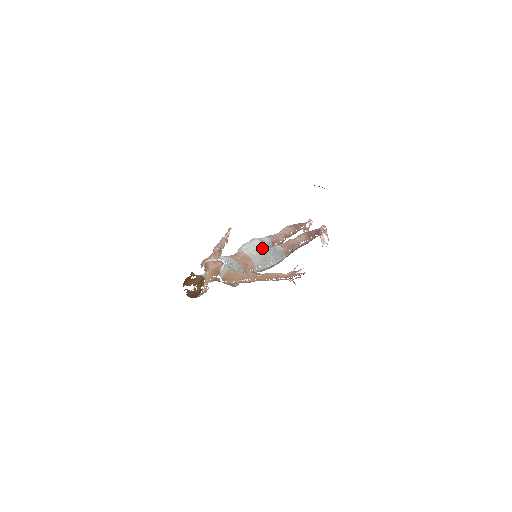
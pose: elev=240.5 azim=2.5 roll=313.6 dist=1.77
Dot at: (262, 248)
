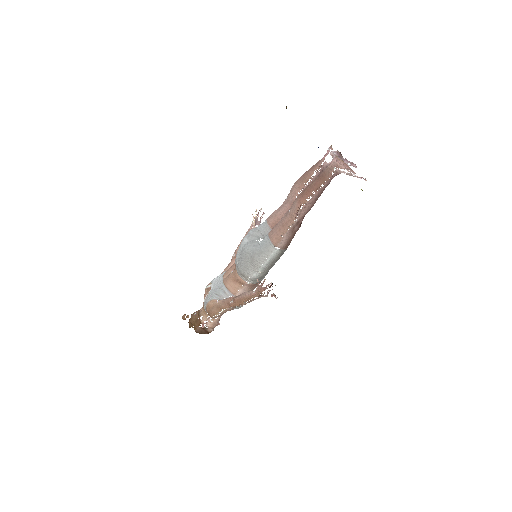
Dot at: (242, 253)
